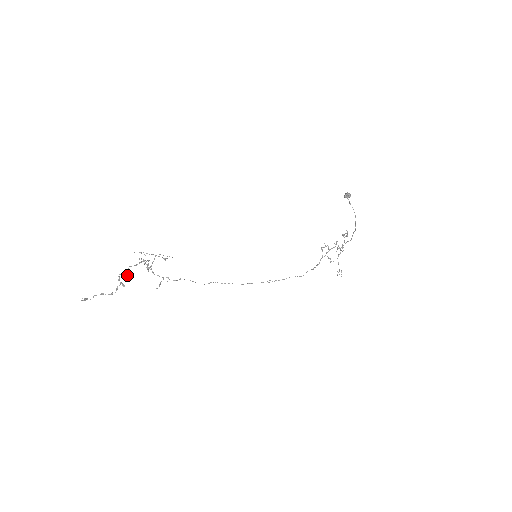
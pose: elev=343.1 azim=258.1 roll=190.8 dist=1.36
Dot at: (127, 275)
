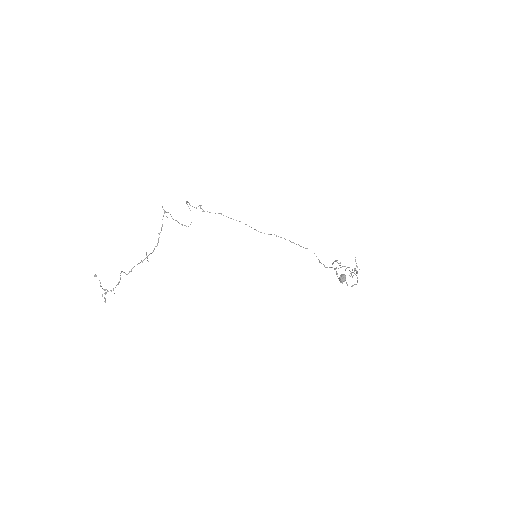
Dot at: (111, 291)
